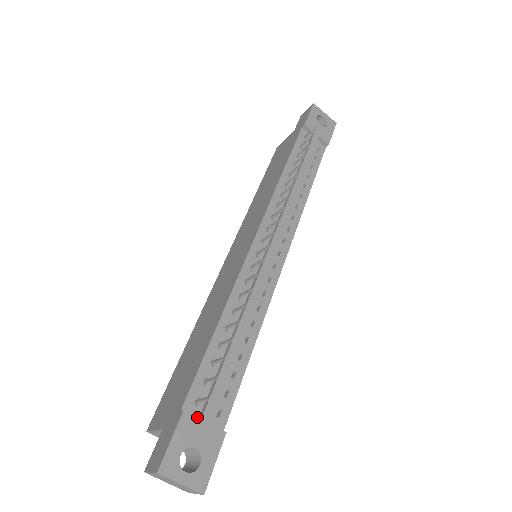
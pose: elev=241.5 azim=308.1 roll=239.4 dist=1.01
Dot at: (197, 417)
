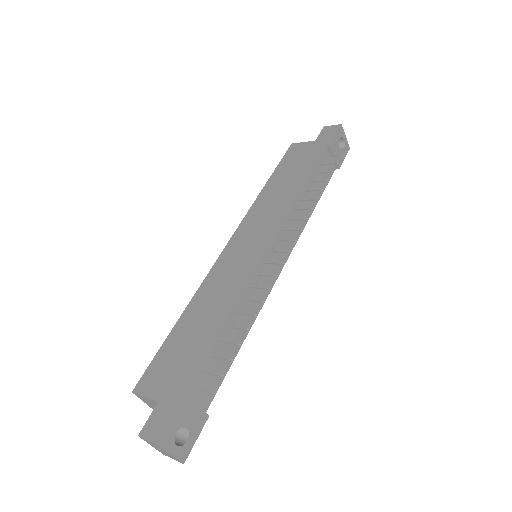
Dot at: (194, 402)
